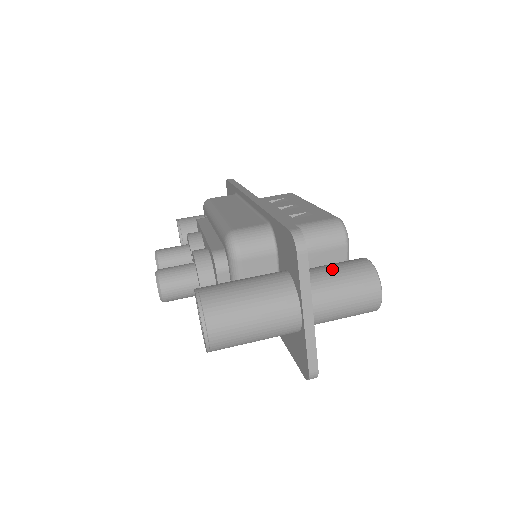
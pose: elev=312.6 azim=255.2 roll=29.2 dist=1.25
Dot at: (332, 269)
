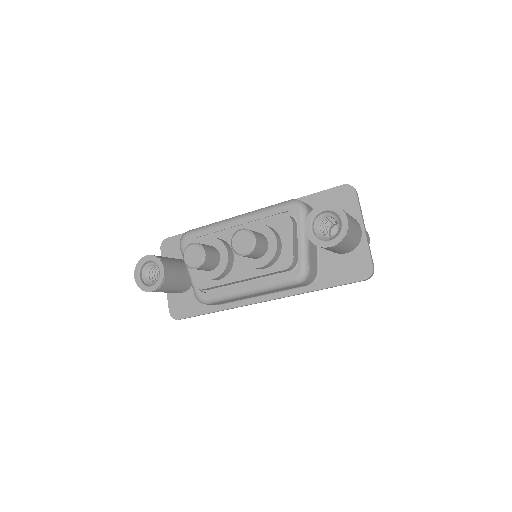
Dot at: occluded
